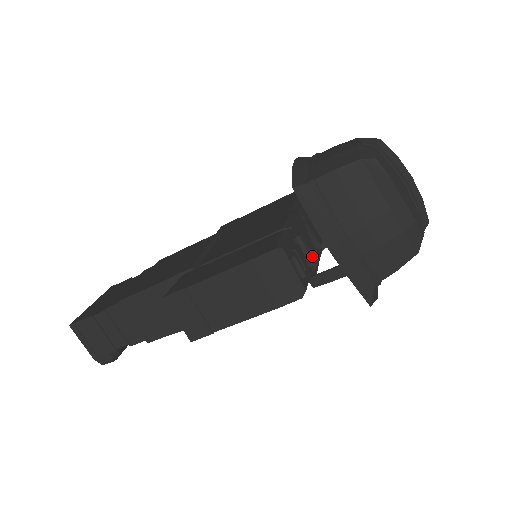
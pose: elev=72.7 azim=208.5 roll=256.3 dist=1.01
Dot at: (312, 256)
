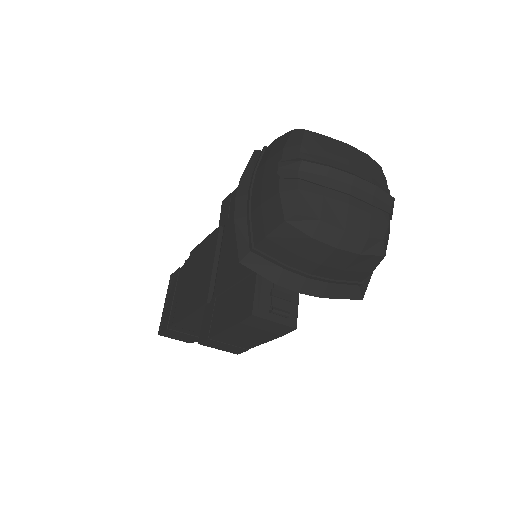
Dot at: occluded
